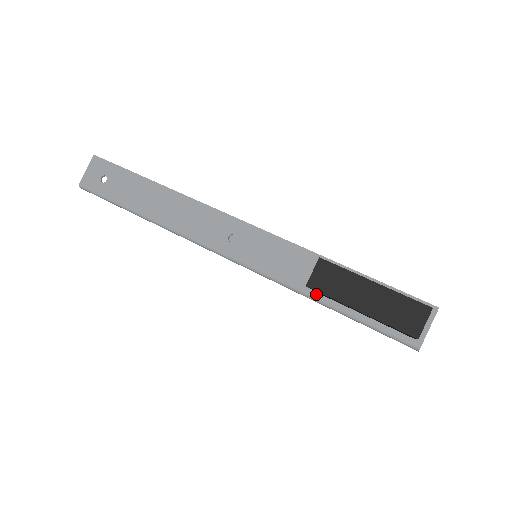
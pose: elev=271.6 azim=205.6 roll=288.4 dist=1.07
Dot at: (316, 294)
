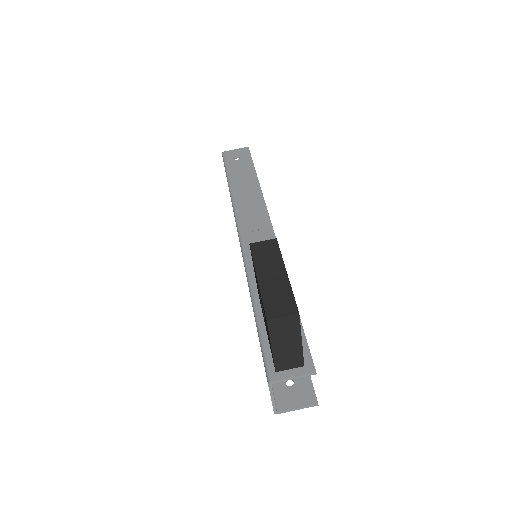
Dot at: (257, 294)
